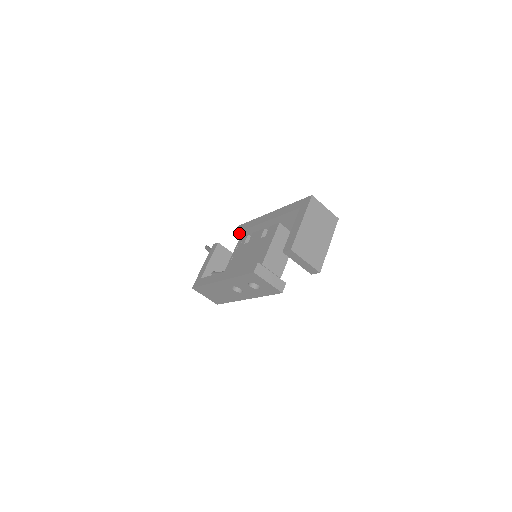
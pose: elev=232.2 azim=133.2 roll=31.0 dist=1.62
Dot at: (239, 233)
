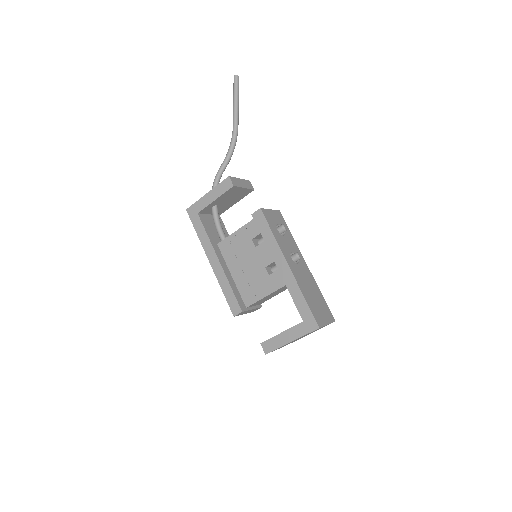
Dot at: (255, 219)
